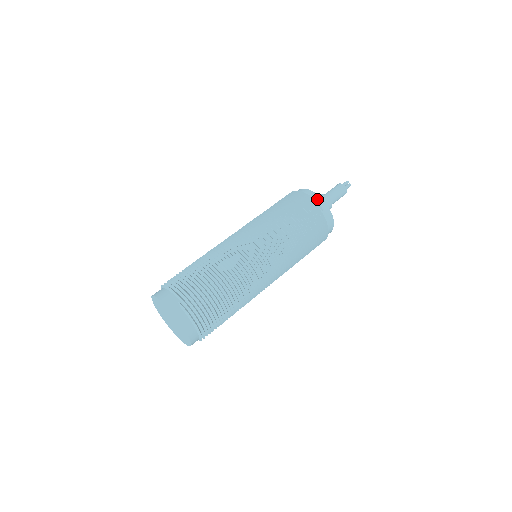
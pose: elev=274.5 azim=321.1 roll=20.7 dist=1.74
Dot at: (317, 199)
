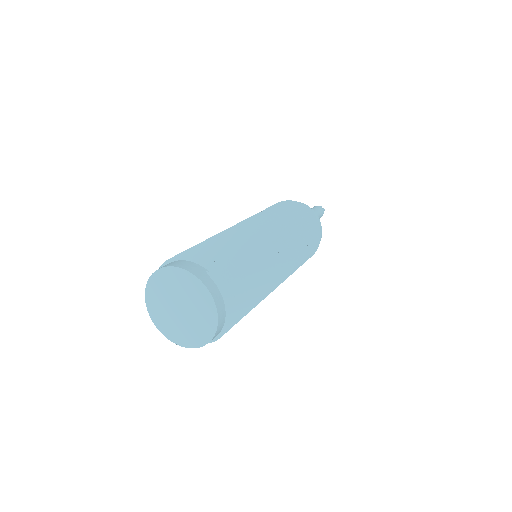
Dot at: (308, 208)
